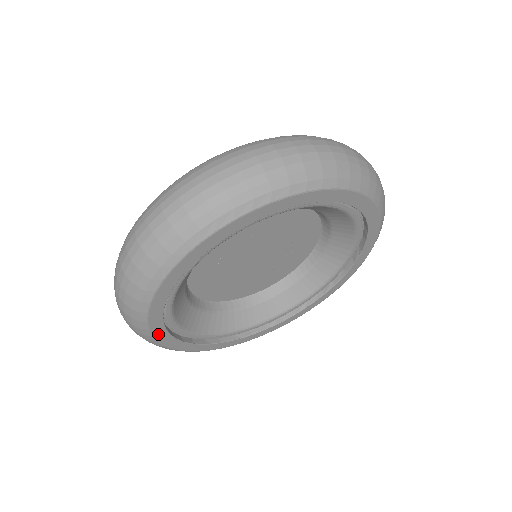
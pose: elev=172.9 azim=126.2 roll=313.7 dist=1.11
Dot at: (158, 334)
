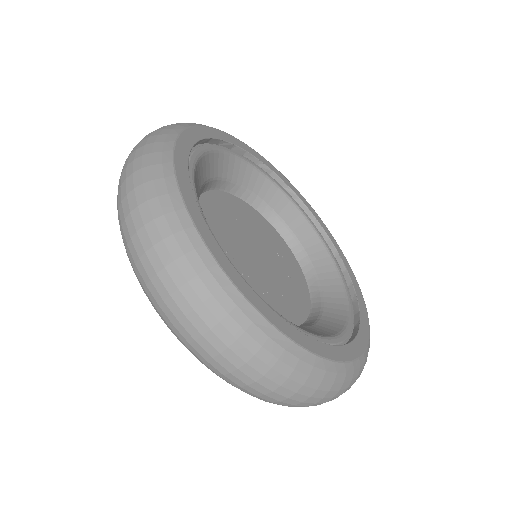
Dot at: (201, 229)
